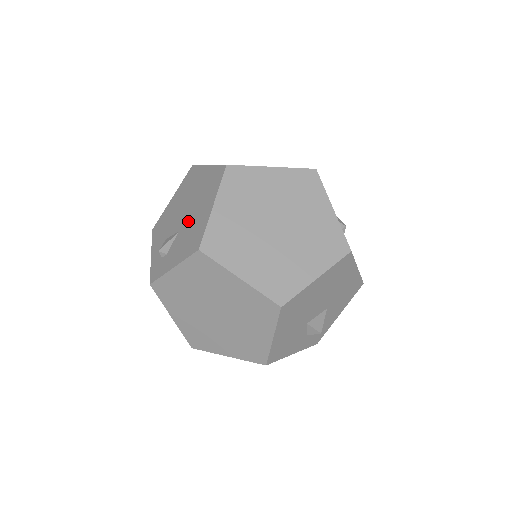
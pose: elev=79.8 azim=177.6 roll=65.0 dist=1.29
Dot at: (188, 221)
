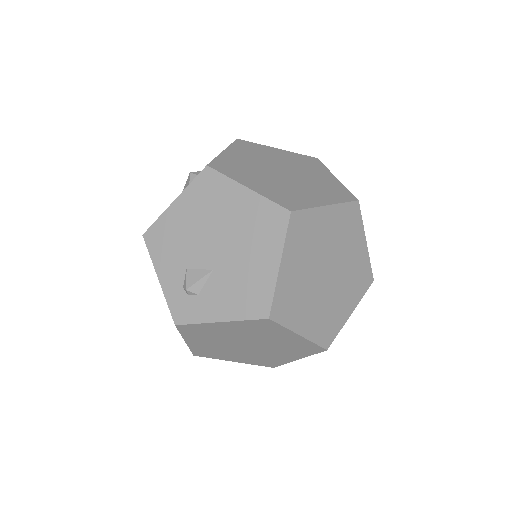
Dot at: (231, 264)
